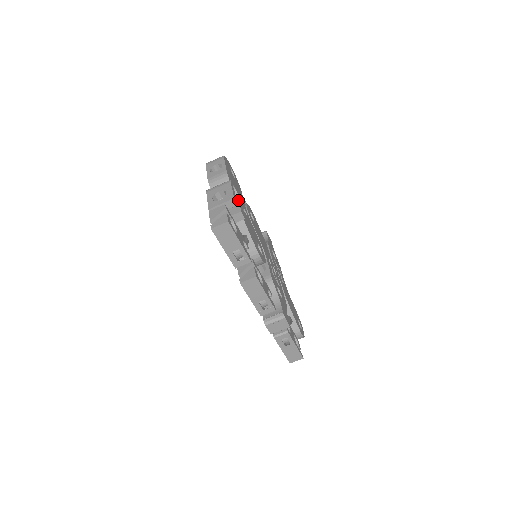
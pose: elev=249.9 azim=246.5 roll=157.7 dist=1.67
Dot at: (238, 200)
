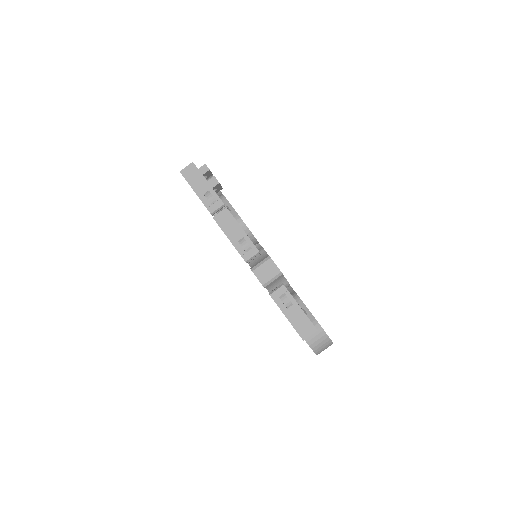
Dot at: occluded
